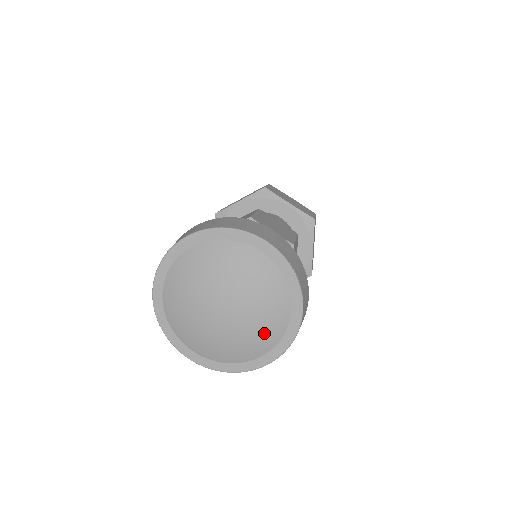
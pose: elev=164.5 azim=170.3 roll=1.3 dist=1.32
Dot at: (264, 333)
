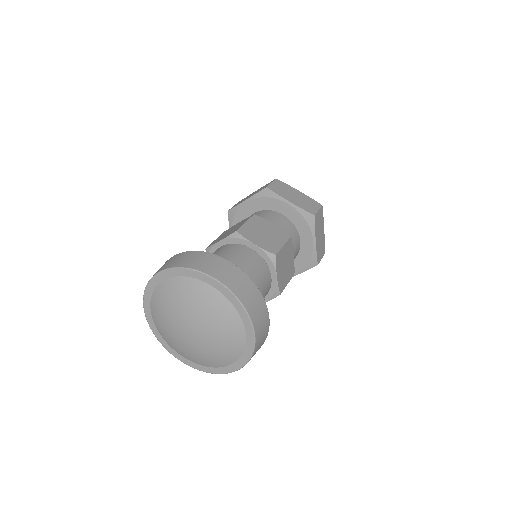
Dot at: (200, 358)
